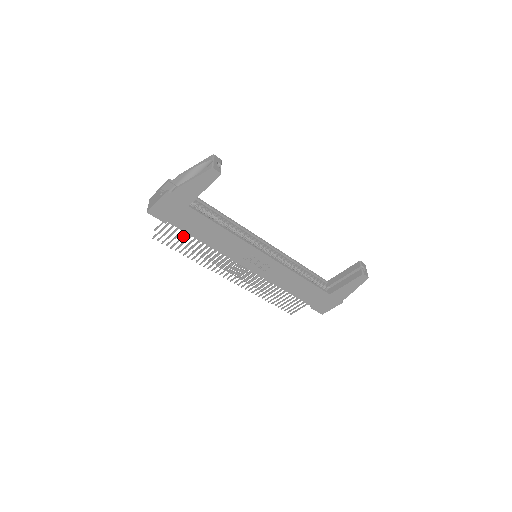
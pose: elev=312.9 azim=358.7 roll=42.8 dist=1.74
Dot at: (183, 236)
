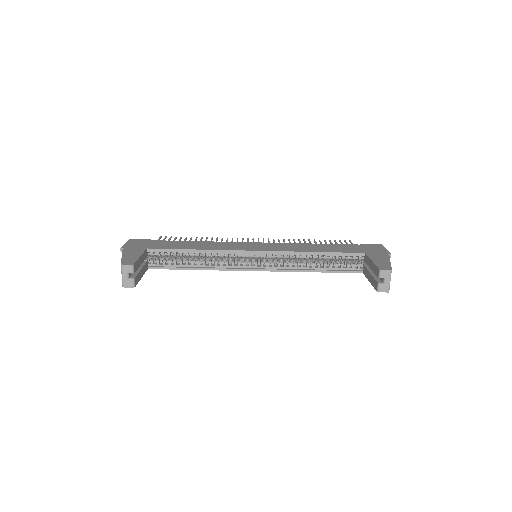
Dot at: occluded
